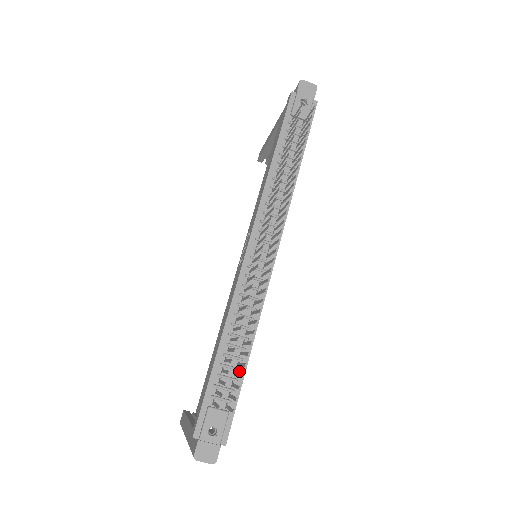
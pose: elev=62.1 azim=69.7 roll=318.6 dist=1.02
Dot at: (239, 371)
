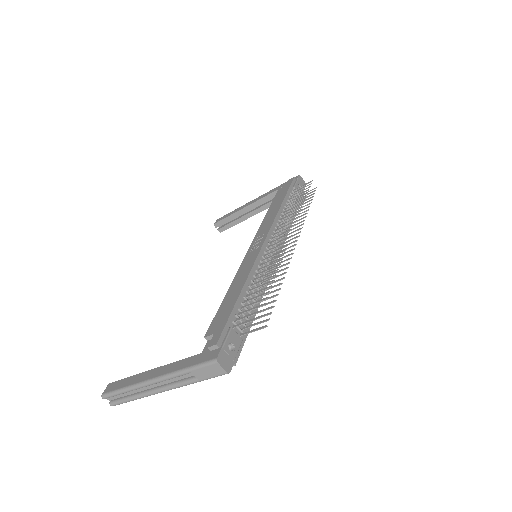
Dot at: (251, 316)
